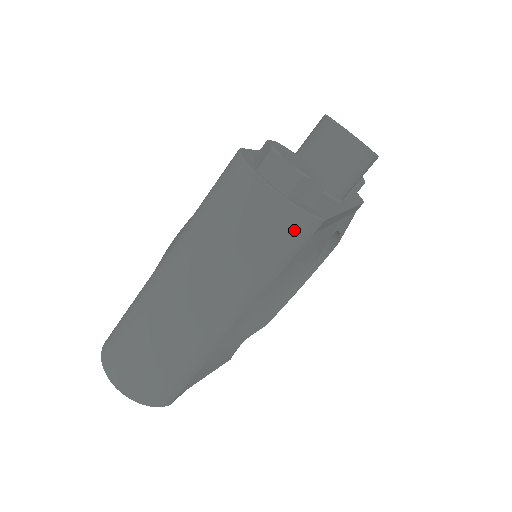
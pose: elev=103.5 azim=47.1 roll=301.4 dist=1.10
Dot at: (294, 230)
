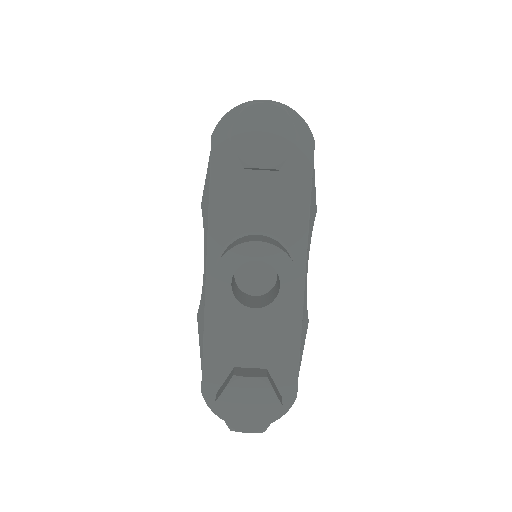
Dot at: occluded
